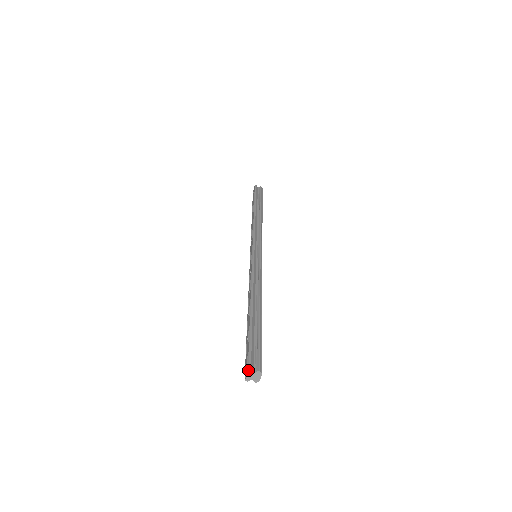
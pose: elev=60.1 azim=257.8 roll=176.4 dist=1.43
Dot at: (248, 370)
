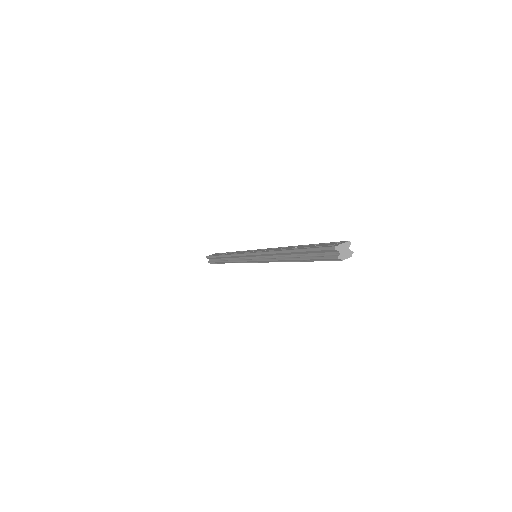
Dot at: (349, 241)
